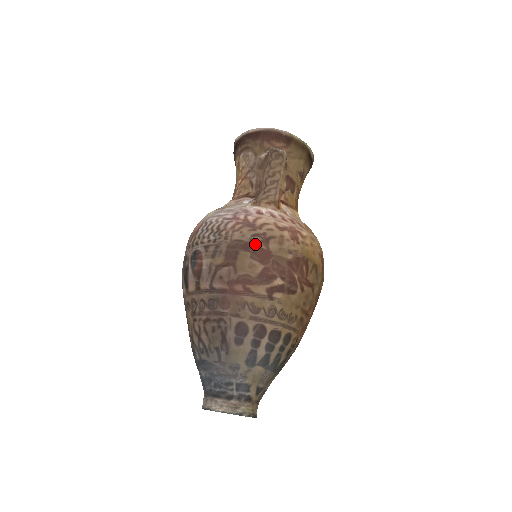
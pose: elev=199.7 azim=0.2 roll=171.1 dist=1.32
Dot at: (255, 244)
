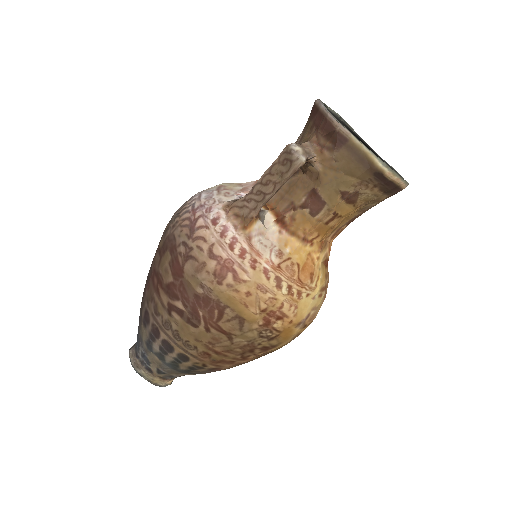
Dot at: (178, 253)
